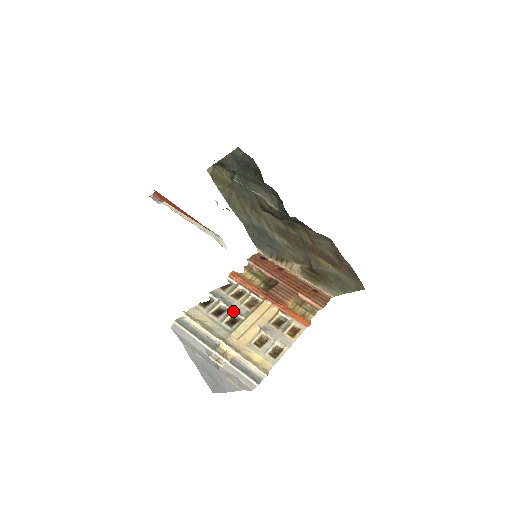
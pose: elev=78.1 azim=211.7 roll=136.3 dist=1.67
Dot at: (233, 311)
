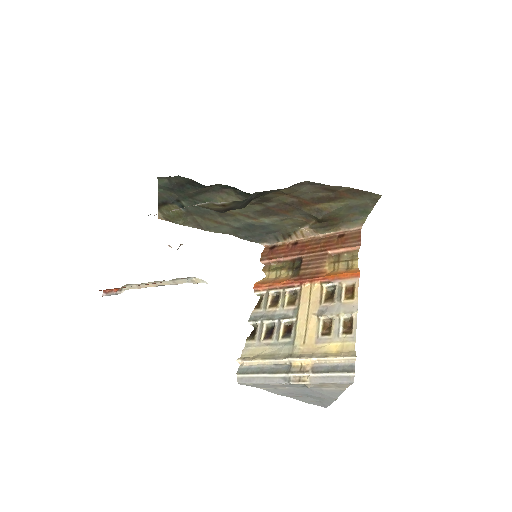
Dot at: (281, 321)
